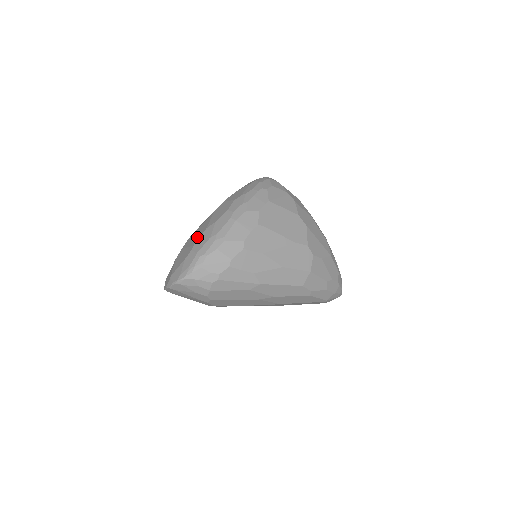
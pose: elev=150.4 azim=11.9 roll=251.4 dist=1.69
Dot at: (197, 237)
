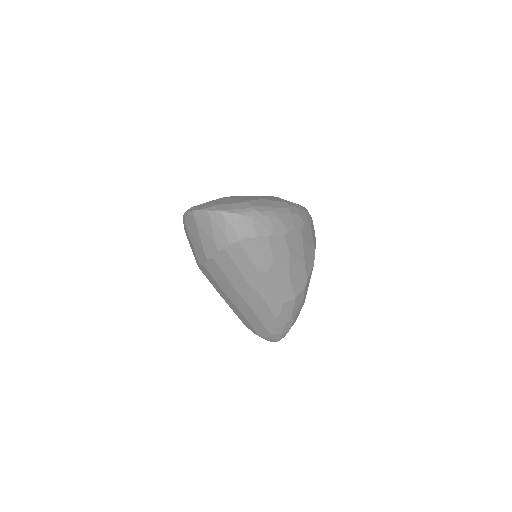
Dot at: (251, 198)
